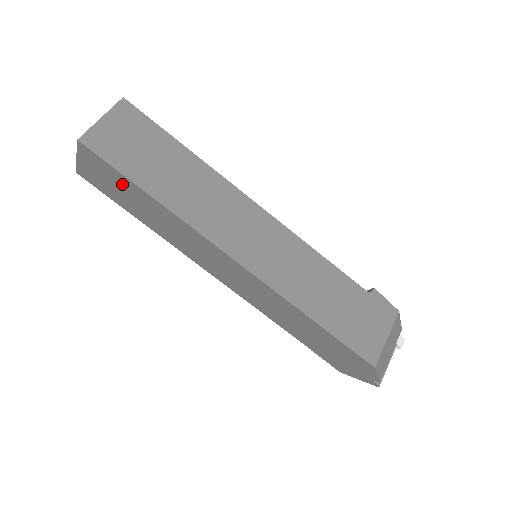
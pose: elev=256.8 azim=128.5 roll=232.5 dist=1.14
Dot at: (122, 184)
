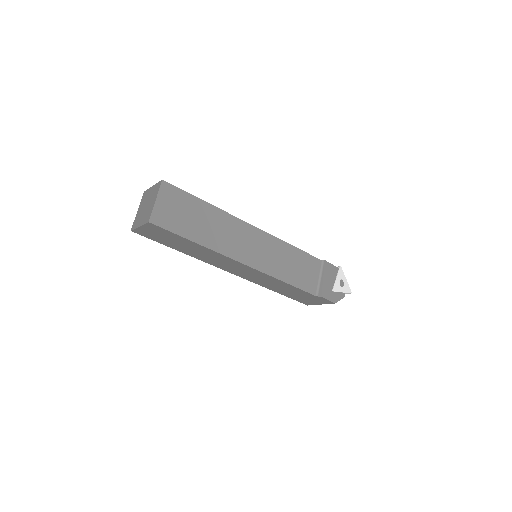
Dot at: occluded
